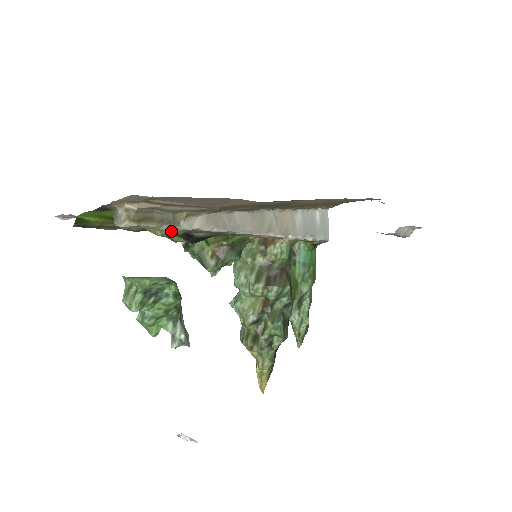
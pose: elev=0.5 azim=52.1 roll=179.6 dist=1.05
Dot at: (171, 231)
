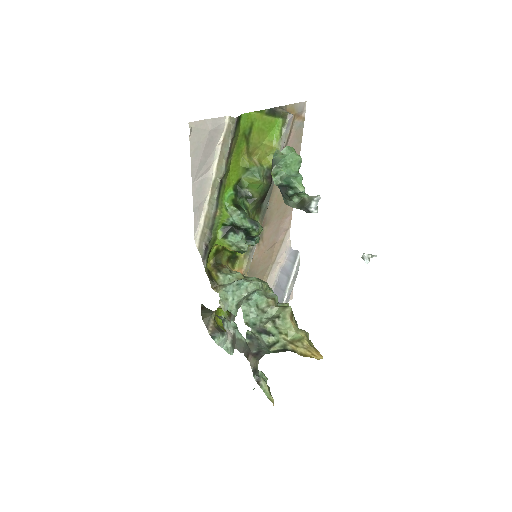
Dot at: (265, 166)
